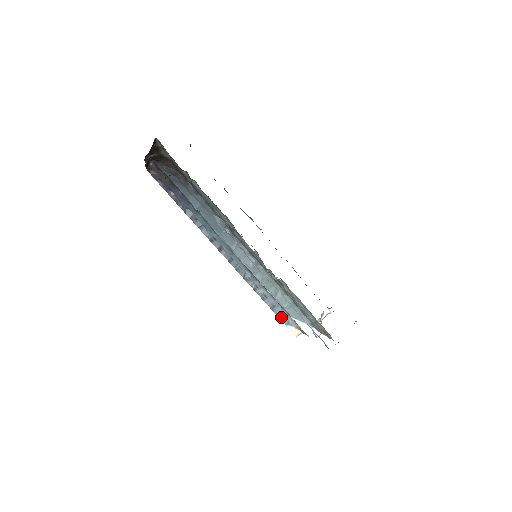
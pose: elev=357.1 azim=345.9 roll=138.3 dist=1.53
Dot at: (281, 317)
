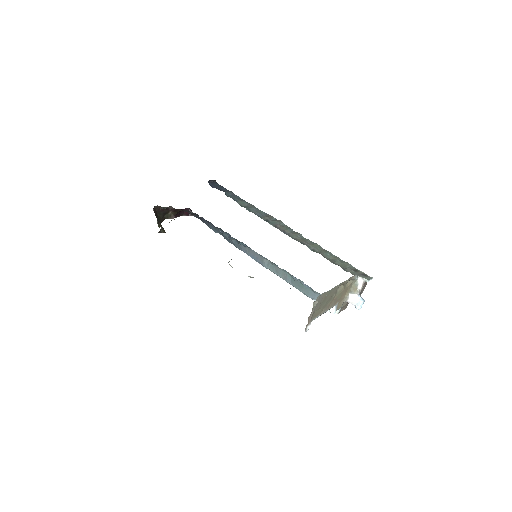
Dot at: occluded
